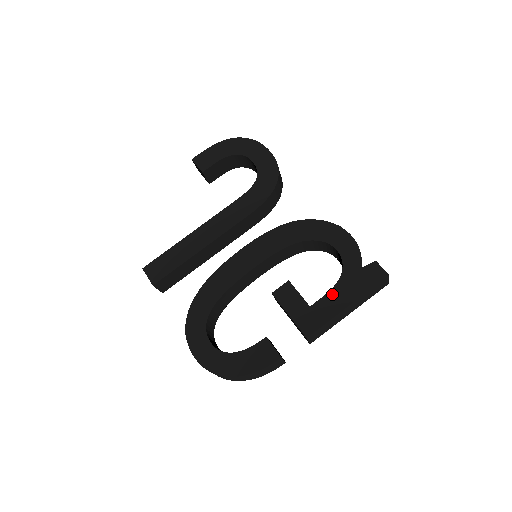
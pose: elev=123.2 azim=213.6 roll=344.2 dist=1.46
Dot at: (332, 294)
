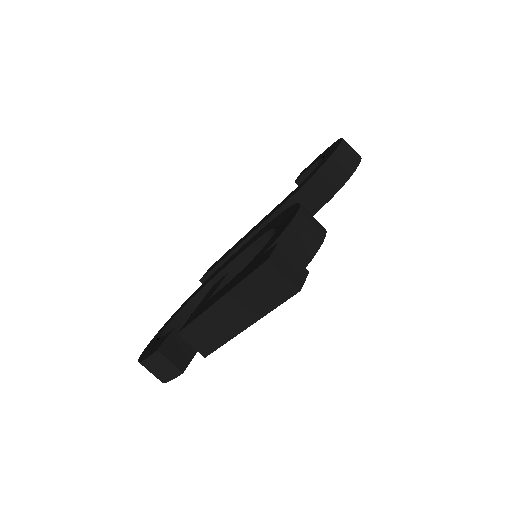
Dot at: (226, 286)
